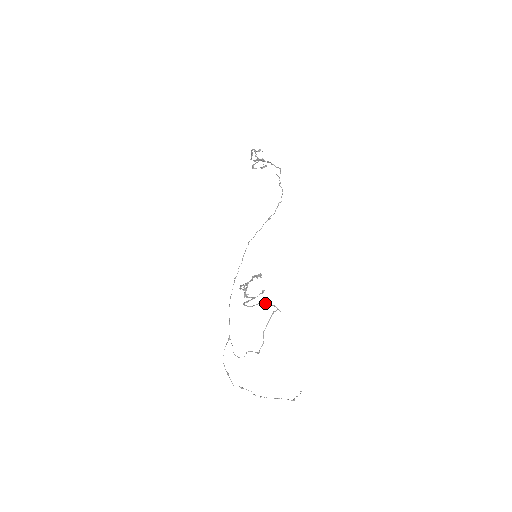
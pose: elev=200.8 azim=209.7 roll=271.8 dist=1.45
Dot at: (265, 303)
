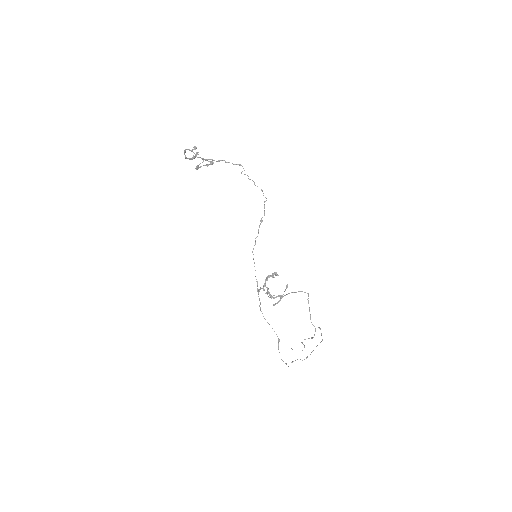
Dot at: (289, 293)
